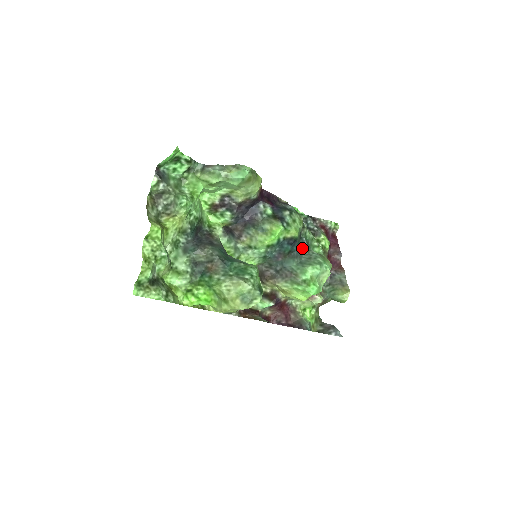
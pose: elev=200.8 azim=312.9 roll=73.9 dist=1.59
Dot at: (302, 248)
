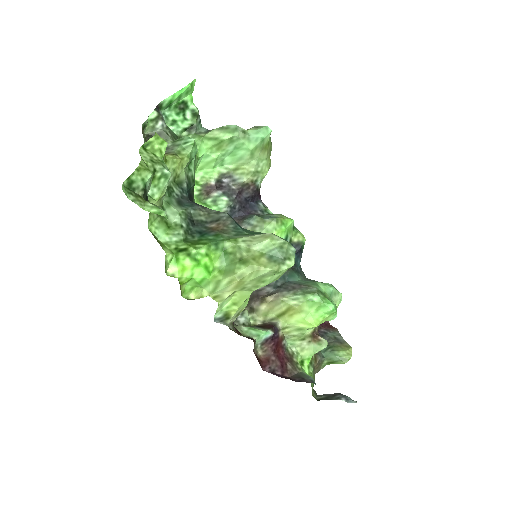
Dot at: occluded
